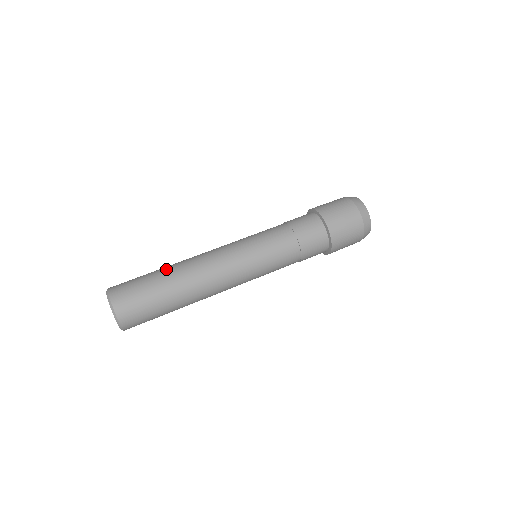
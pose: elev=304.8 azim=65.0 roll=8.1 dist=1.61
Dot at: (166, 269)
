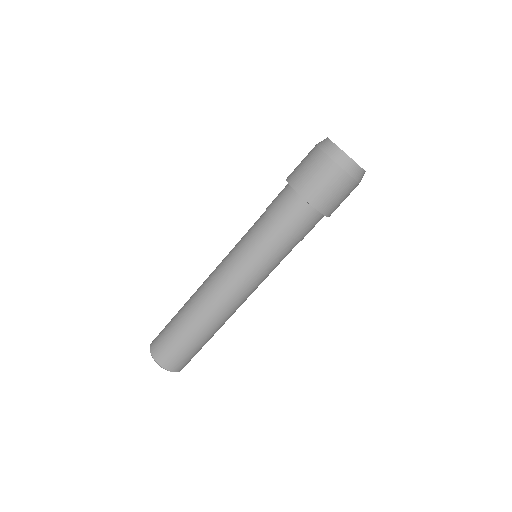
Dot at: (197, 331)
